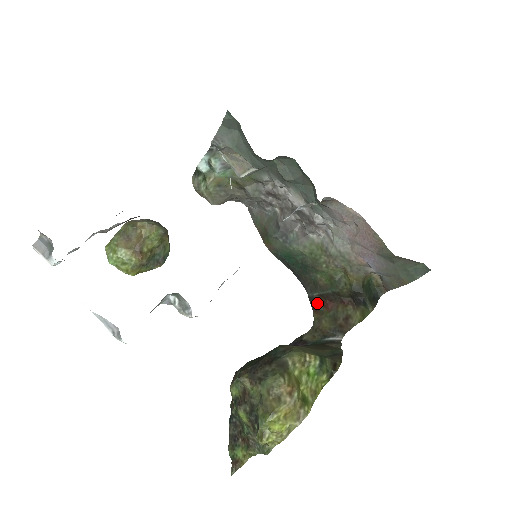
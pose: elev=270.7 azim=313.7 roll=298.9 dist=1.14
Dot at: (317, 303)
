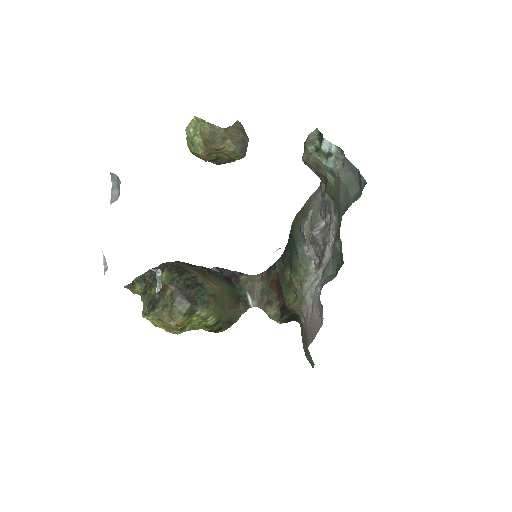
Dot at: (272, 273)
